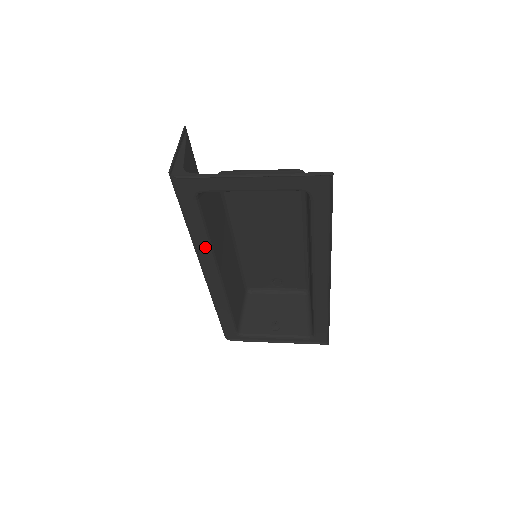
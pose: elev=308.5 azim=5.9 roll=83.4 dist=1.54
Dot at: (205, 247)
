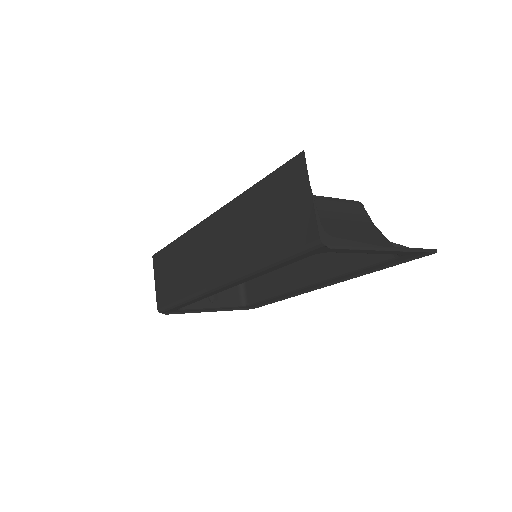
Dot at: (258, 276)
